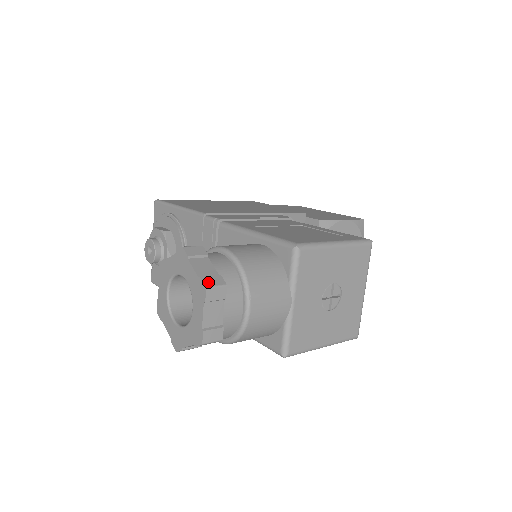
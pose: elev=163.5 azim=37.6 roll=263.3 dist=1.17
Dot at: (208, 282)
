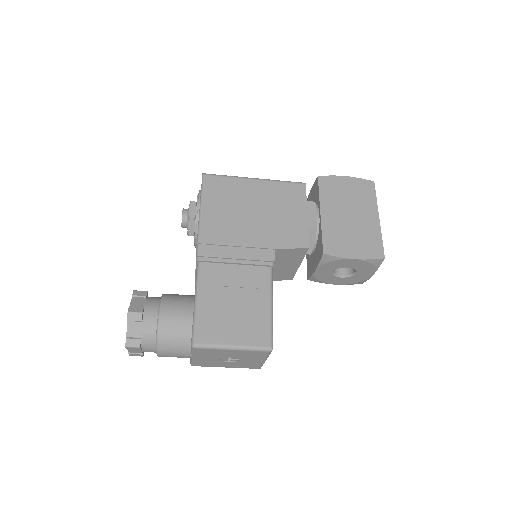
Dot at: (129, 343)
